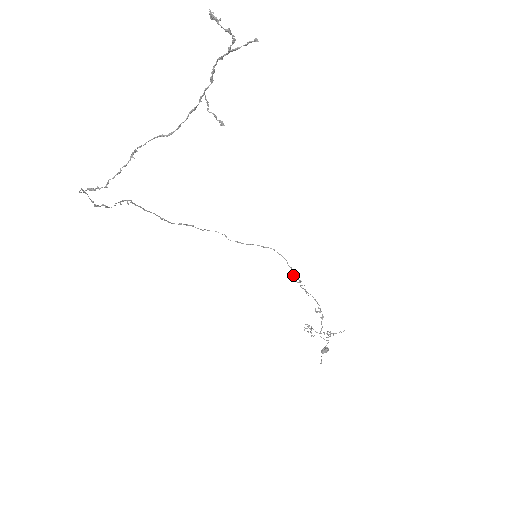
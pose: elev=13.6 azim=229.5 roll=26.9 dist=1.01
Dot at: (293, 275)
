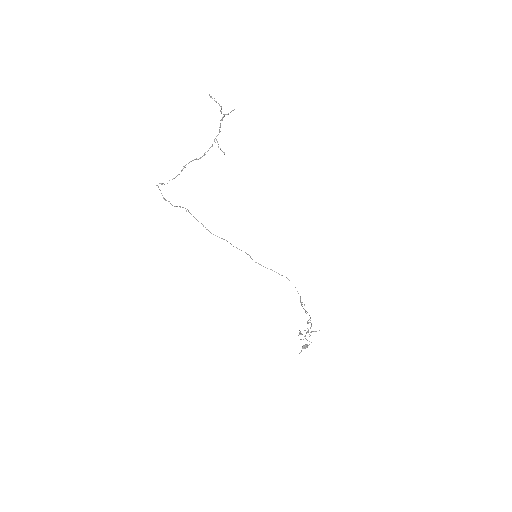
Dot at: occluded
